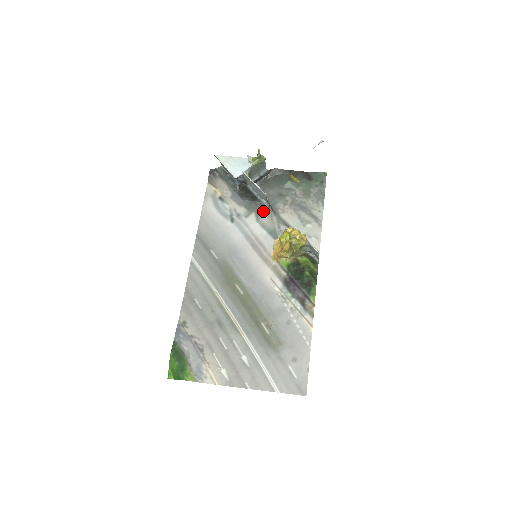
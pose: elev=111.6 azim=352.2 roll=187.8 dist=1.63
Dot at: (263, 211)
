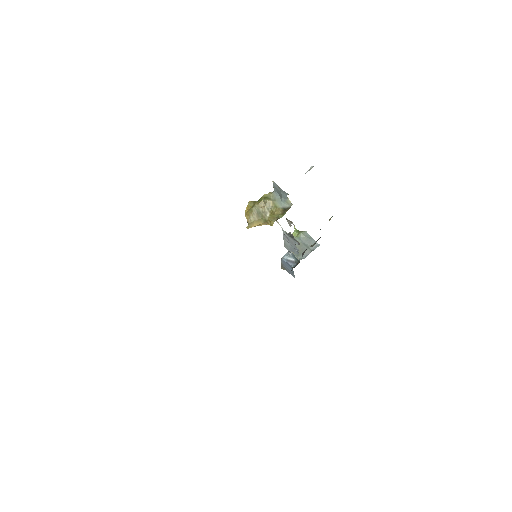
Dot at: occluded
